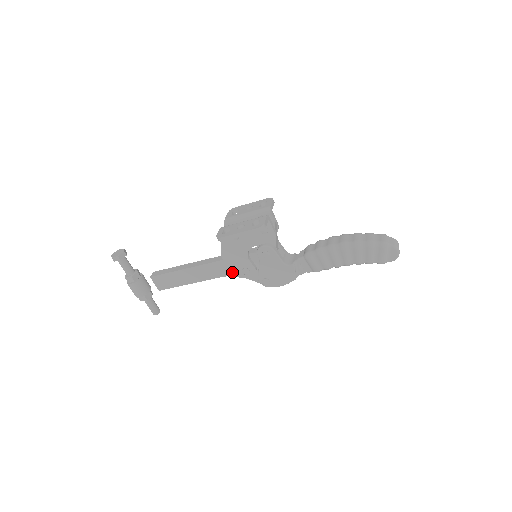
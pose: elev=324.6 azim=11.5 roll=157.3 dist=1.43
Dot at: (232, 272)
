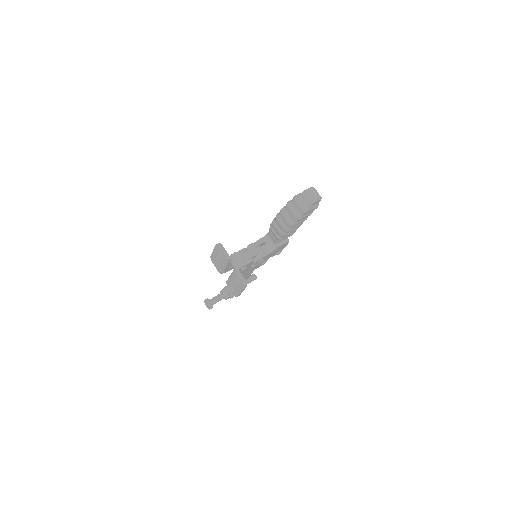
Dot at: occluded
